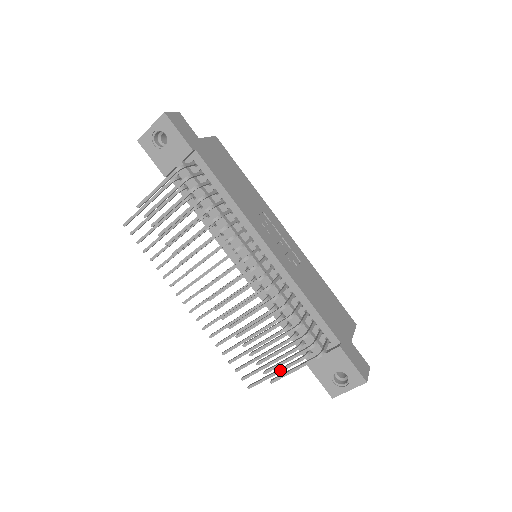
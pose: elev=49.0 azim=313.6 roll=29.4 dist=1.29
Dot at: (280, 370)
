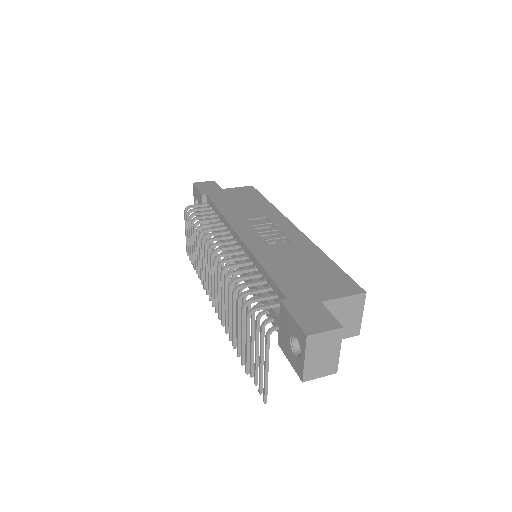
Dot at: (265, 362)
